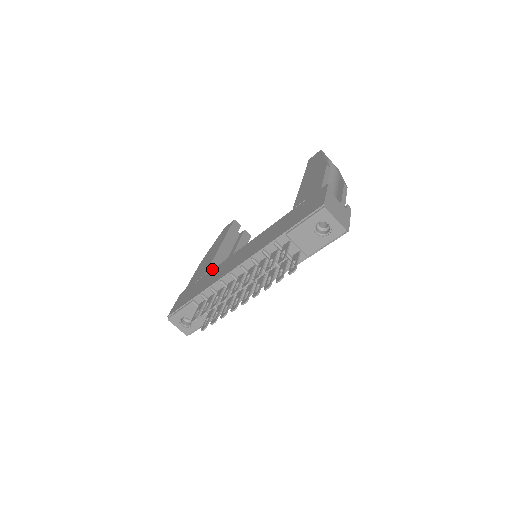
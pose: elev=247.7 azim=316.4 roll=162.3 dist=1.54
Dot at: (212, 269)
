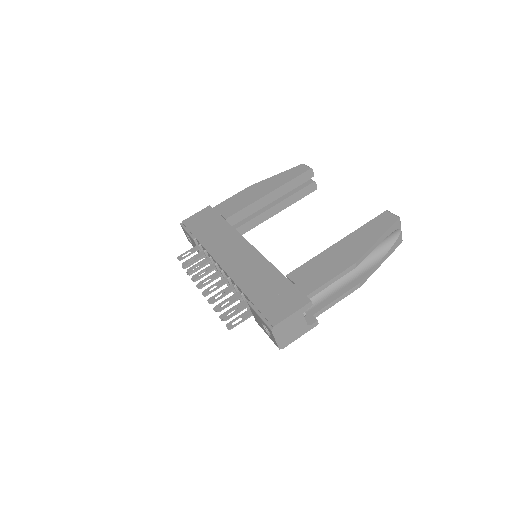
Dot at: occluded
